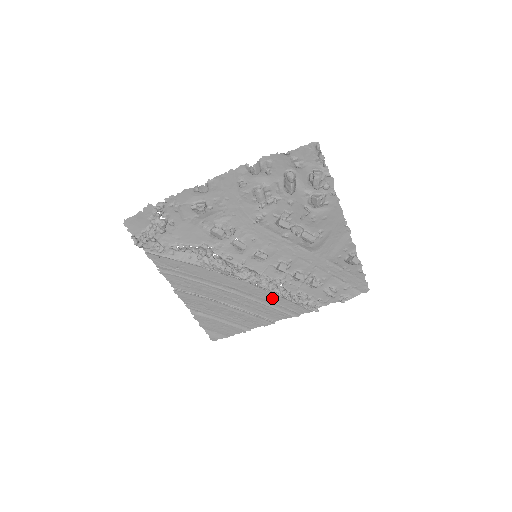
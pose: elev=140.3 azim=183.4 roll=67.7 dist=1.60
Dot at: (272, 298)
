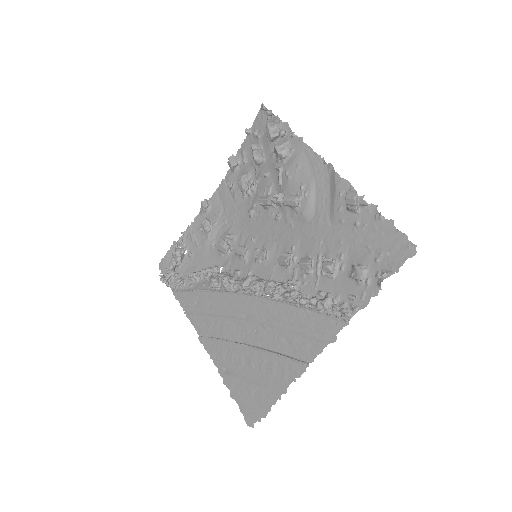
Dot at: (289, 314)
